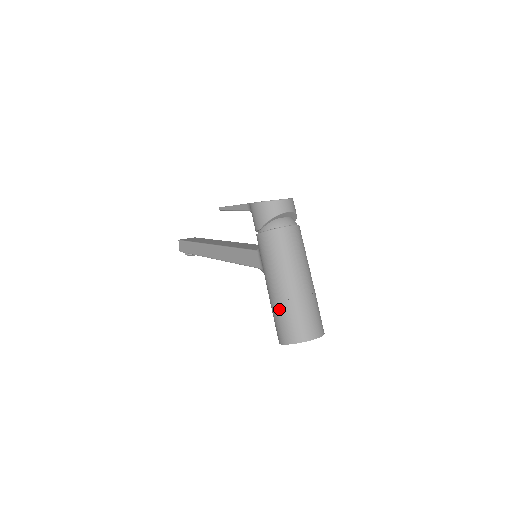
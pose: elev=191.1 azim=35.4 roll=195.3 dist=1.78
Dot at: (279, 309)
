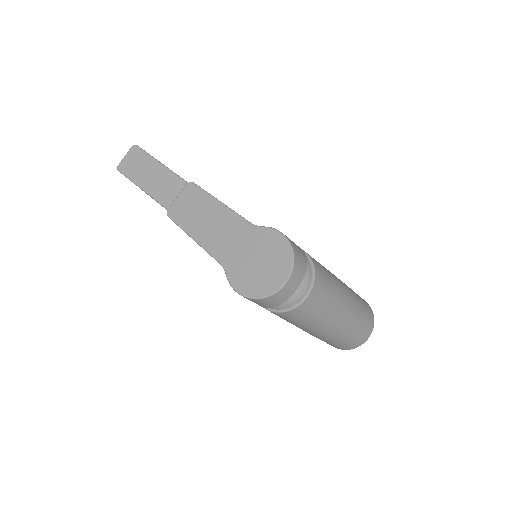
Dot at: occluded
